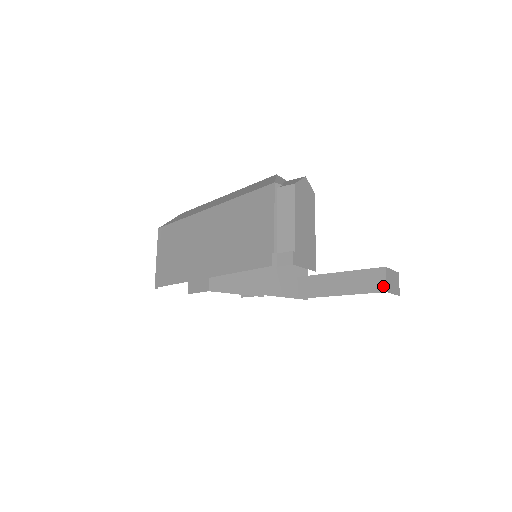
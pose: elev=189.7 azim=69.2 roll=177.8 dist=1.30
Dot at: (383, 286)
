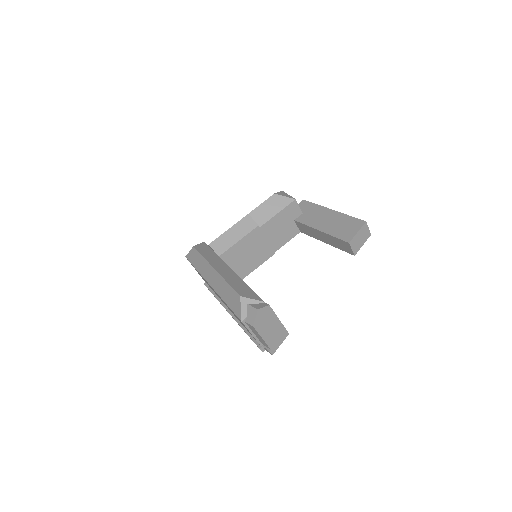
Dot at: (351, 252)
